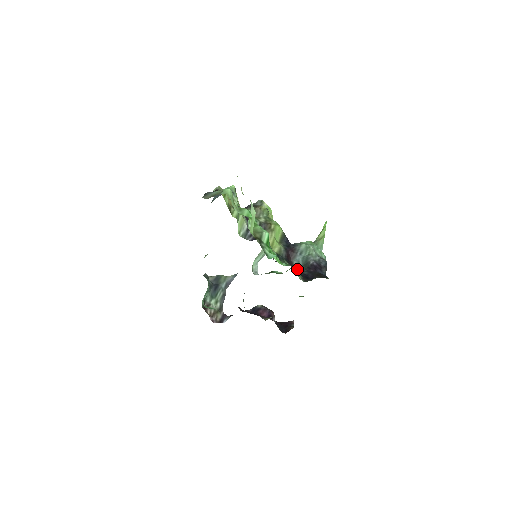
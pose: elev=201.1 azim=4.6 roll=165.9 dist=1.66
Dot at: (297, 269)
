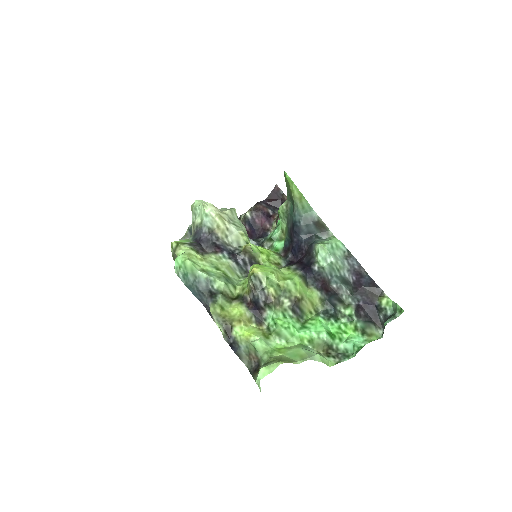
Dot at: (359, 313)
